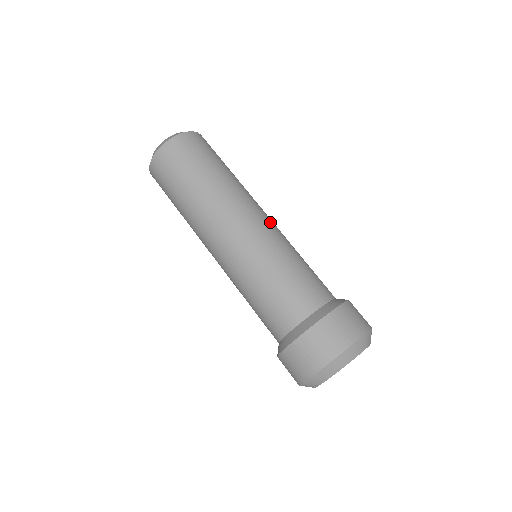
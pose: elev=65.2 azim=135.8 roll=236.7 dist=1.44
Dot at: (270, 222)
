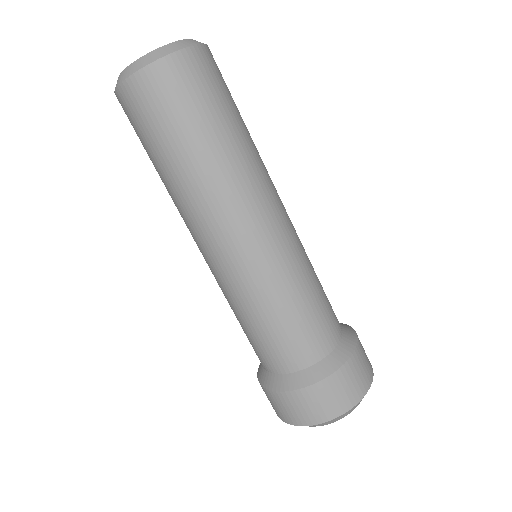
Dot at: (290, 221)
